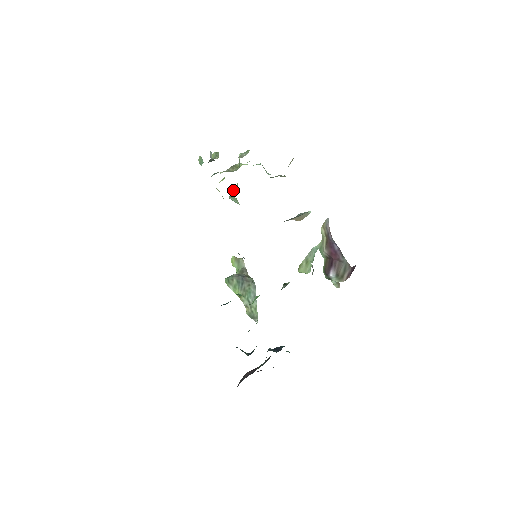
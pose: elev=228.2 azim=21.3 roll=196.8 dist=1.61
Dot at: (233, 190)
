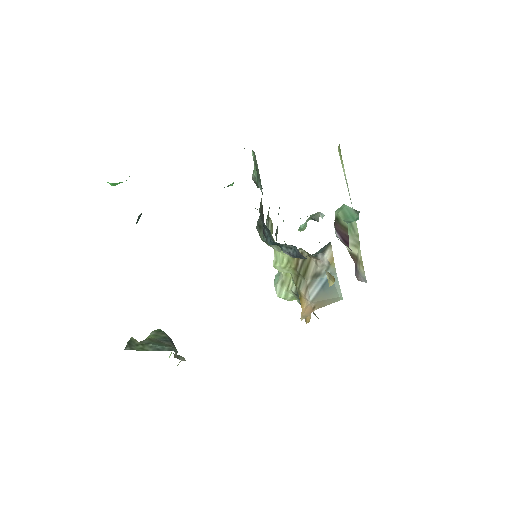
Dot at: occluded
